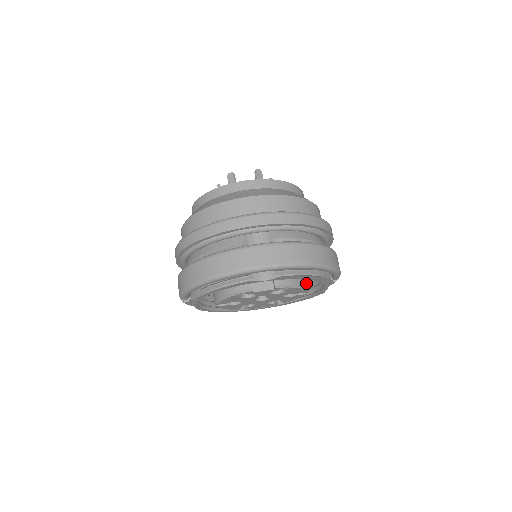
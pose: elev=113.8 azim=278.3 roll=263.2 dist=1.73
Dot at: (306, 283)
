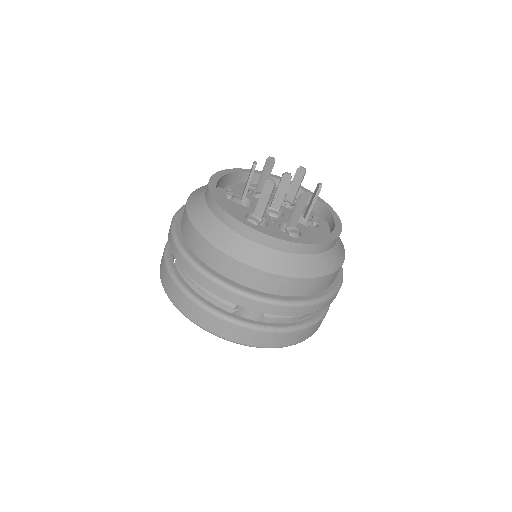
Dot at: occluded
